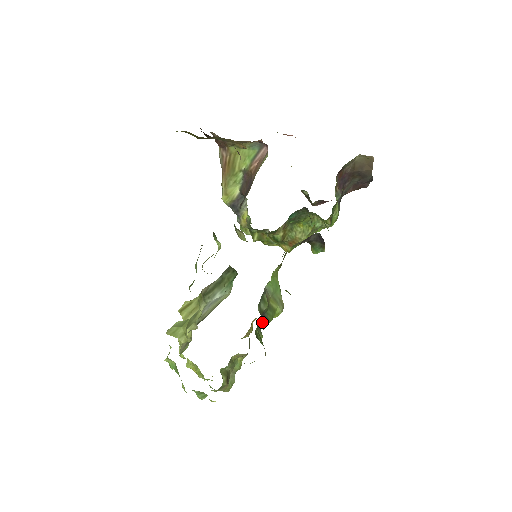
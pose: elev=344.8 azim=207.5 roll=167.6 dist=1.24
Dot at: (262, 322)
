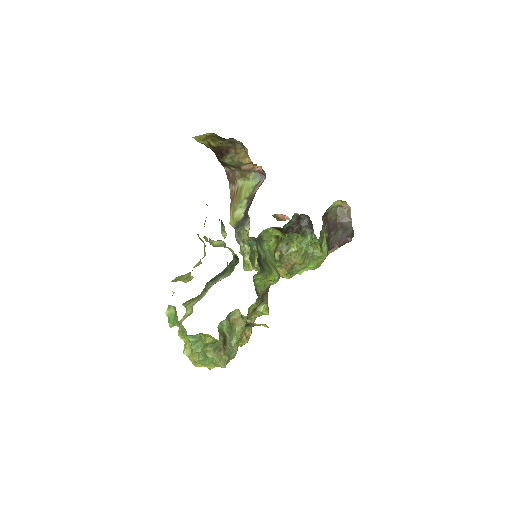
Dot at: (259, 265)
